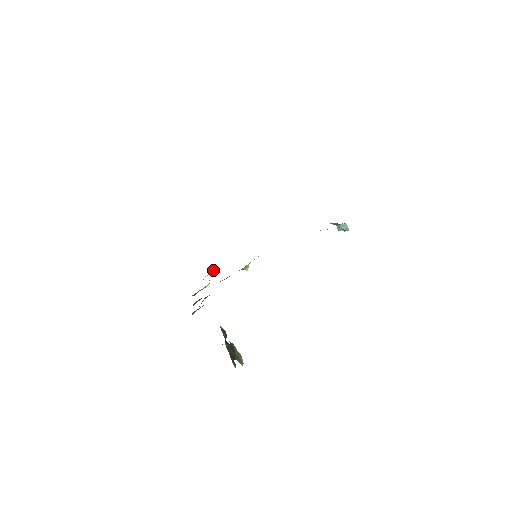
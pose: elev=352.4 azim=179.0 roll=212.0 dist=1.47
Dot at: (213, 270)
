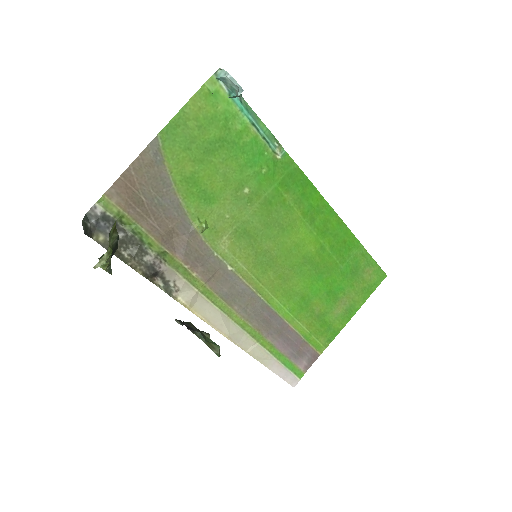
Dot at: (257, 343)
